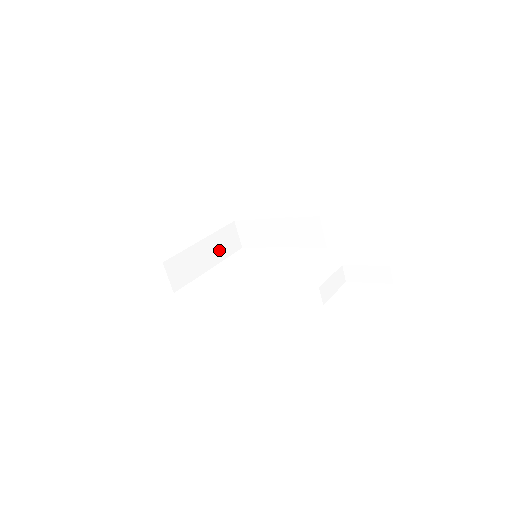
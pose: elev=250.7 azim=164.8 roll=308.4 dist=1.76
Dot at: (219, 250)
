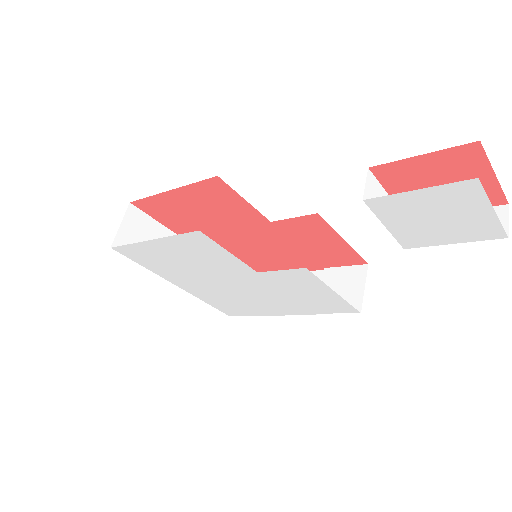
Dot at: occluded
